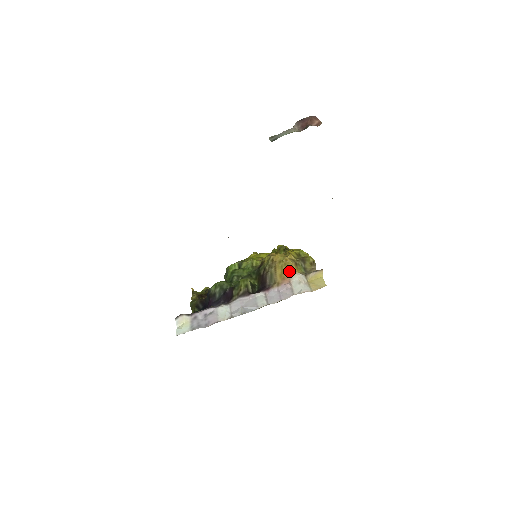
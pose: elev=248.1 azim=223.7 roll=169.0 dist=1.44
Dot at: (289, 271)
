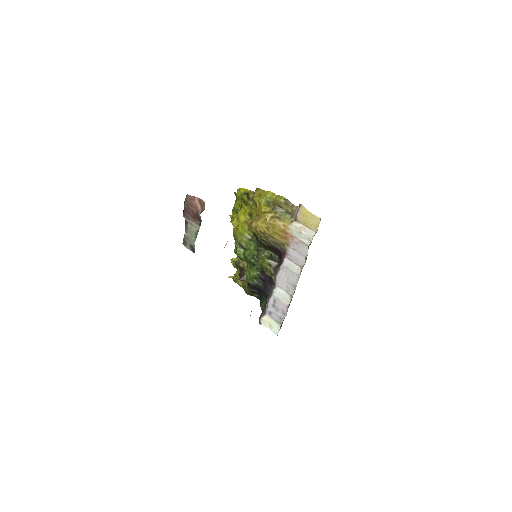
Dot at: (282, 230)
